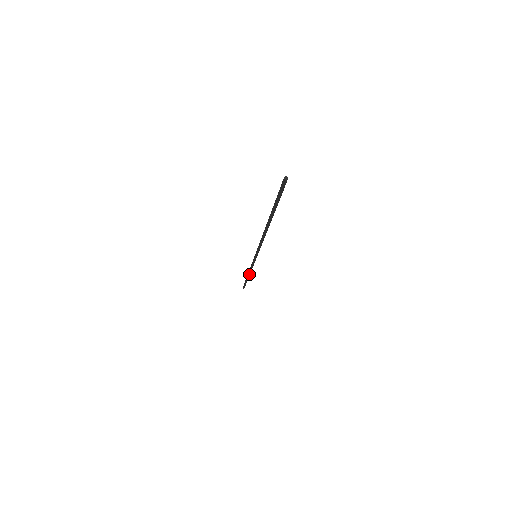
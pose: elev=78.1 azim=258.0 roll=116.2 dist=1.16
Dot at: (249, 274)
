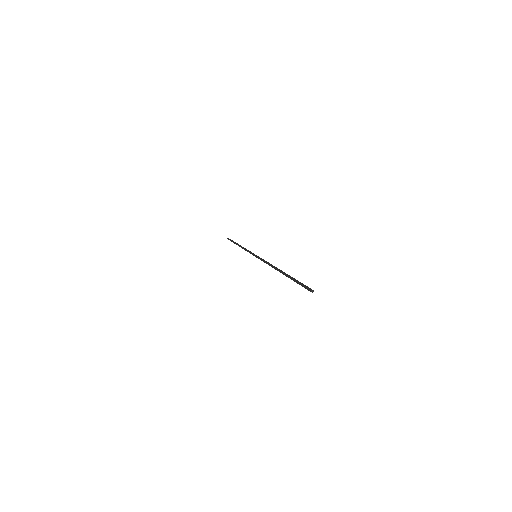
Dot at: occluded
